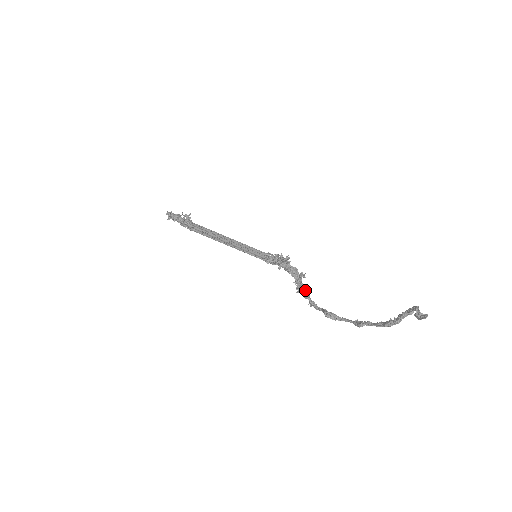
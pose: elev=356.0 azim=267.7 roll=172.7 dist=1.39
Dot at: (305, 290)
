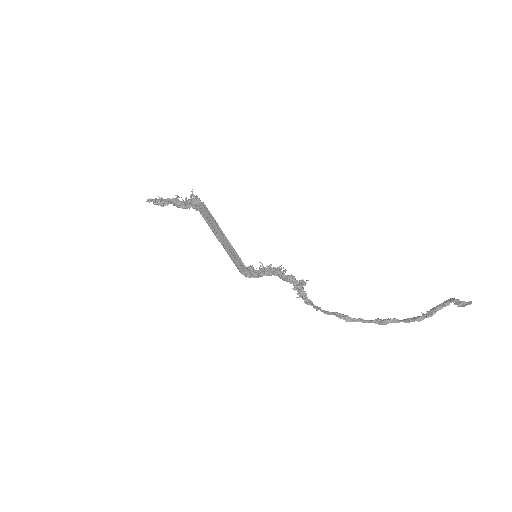
Dot at: occluded
